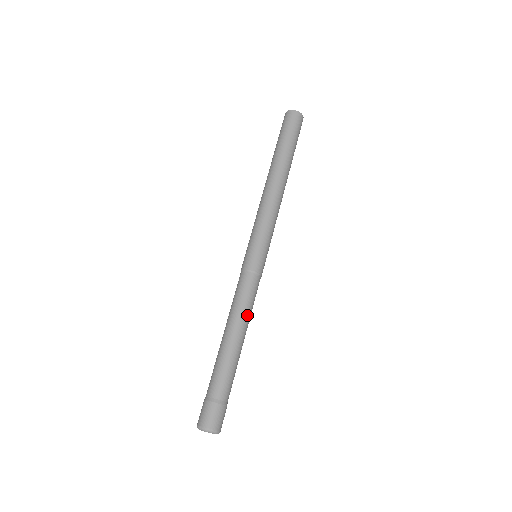
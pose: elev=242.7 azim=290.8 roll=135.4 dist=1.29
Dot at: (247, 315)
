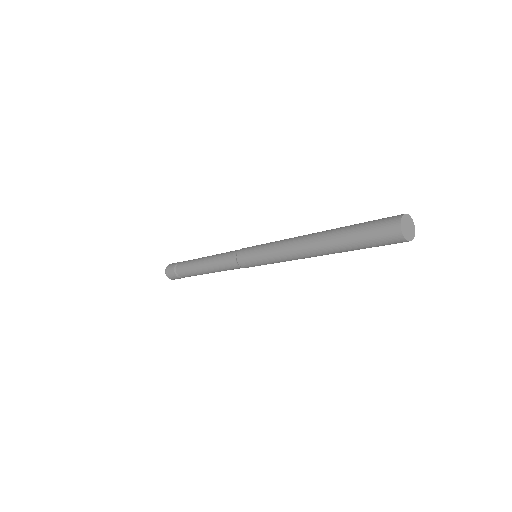
Dot at: occluded
